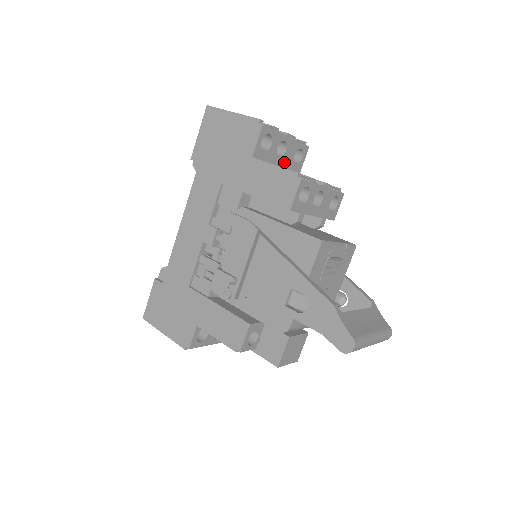
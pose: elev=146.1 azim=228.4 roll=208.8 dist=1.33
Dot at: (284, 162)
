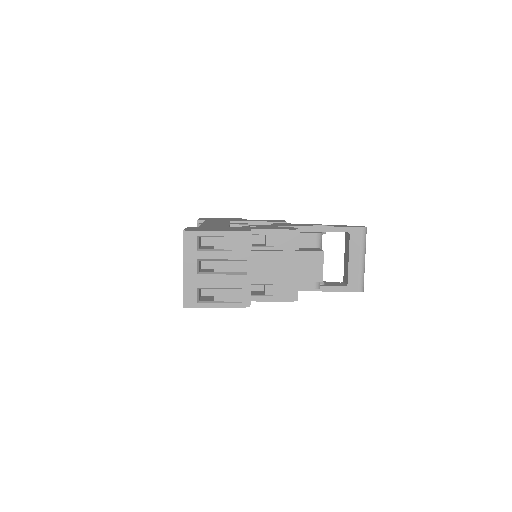
Dot at: occluded
